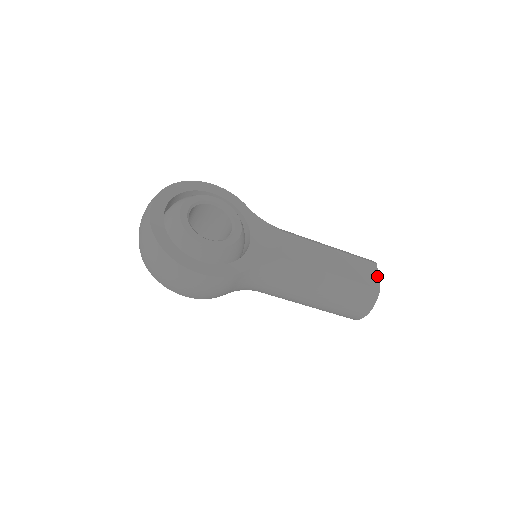
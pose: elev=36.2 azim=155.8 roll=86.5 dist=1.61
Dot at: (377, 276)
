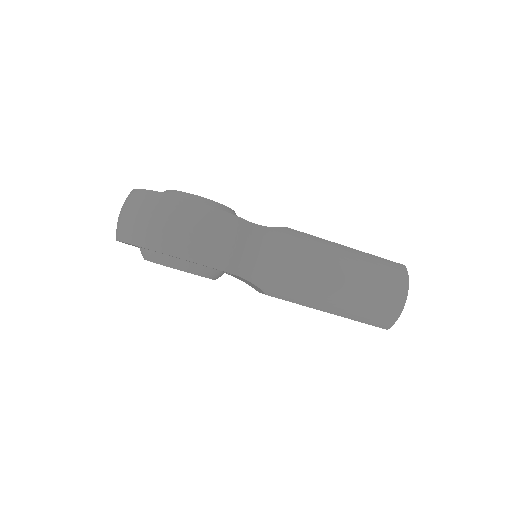
Dot at: occluded
